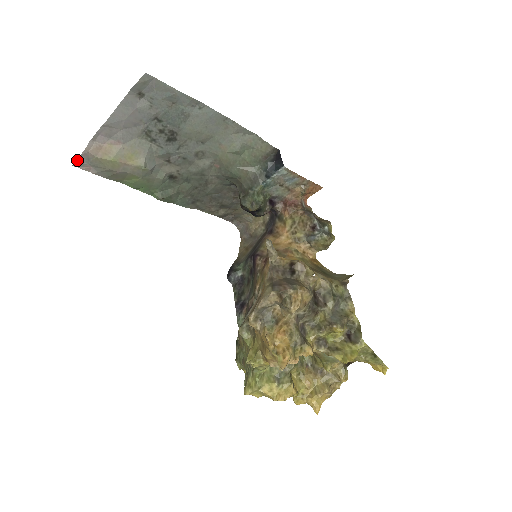
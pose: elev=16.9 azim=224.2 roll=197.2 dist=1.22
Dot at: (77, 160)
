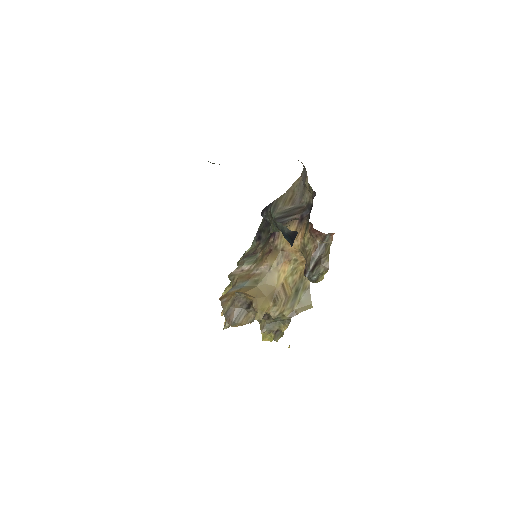
Dot at: occluded
